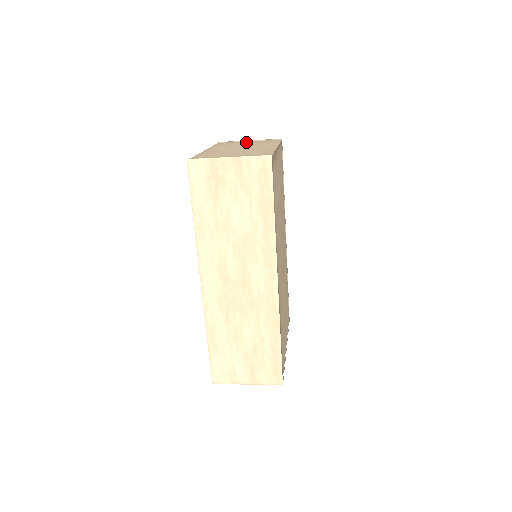
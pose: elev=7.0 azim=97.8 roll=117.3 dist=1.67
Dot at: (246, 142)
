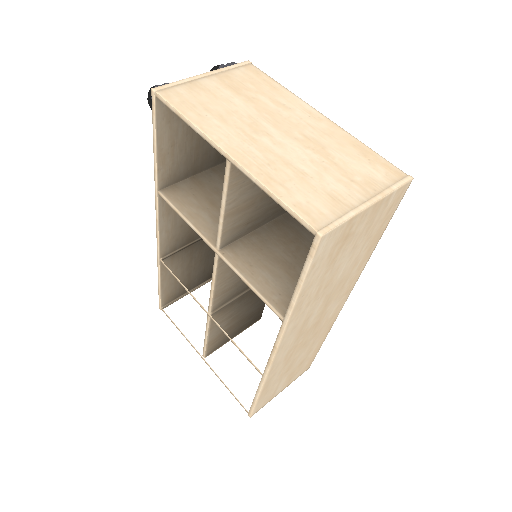
Dot at: (215, 86)
